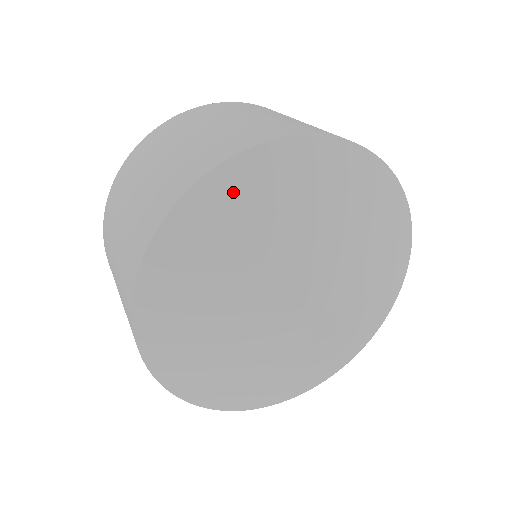
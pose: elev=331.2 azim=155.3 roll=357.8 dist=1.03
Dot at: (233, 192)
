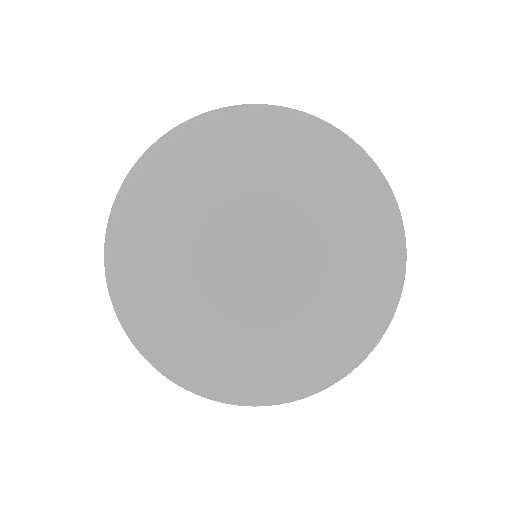
Dot at: (213, 130)
